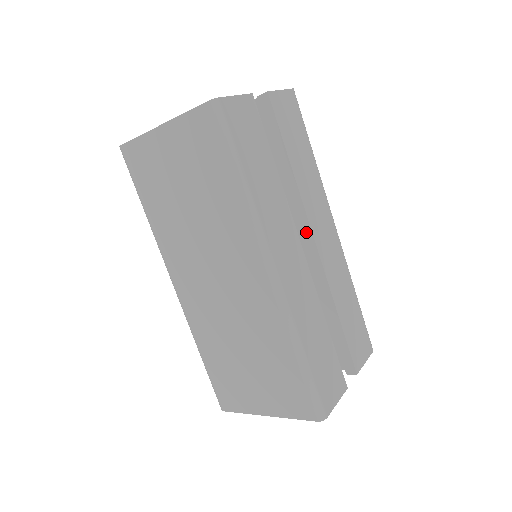
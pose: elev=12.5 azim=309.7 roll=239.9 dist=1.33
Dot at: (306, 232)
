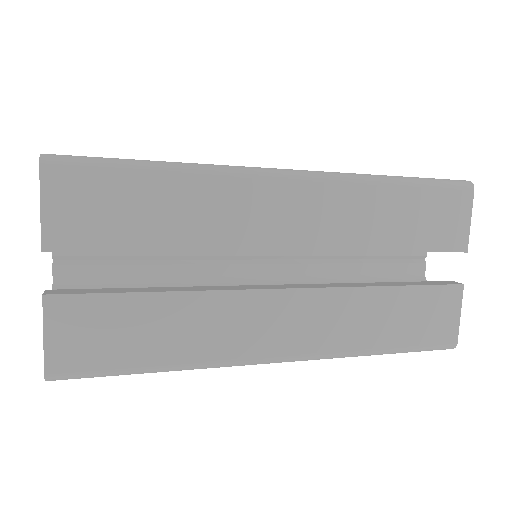
Dot at: (267, 251)
